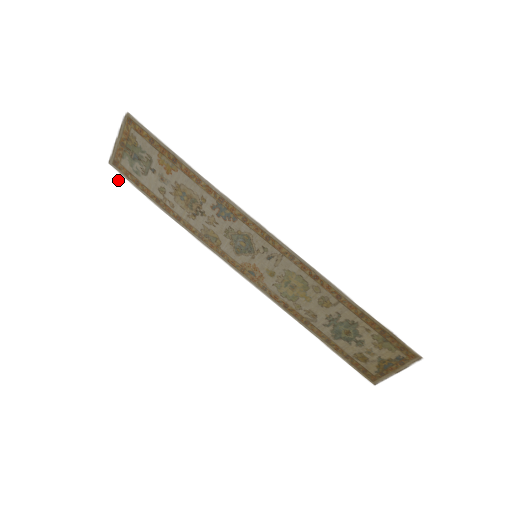
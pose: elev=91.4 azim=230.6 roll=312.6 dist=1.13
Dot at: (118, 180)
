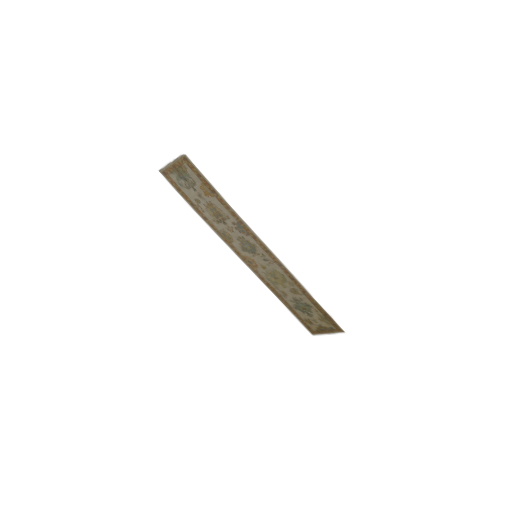
Dot at: (163, 182)
